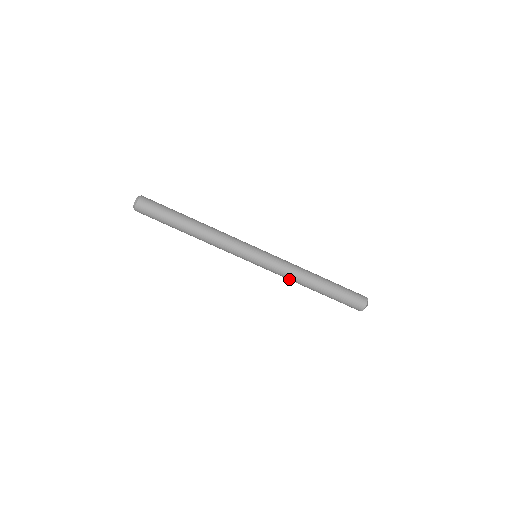
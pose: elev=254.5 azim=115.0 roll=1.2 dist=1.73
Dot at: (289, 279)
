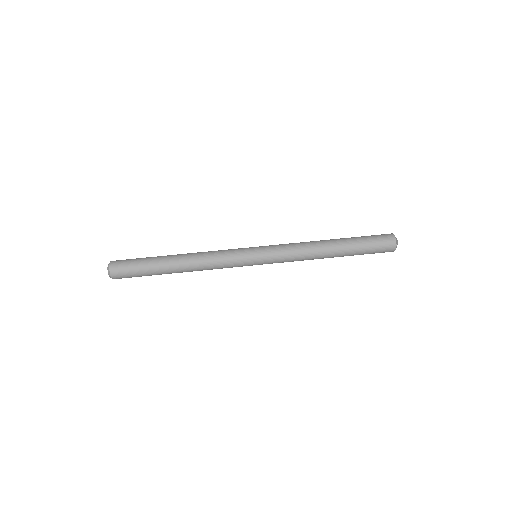
Dot at: (302, 254)
